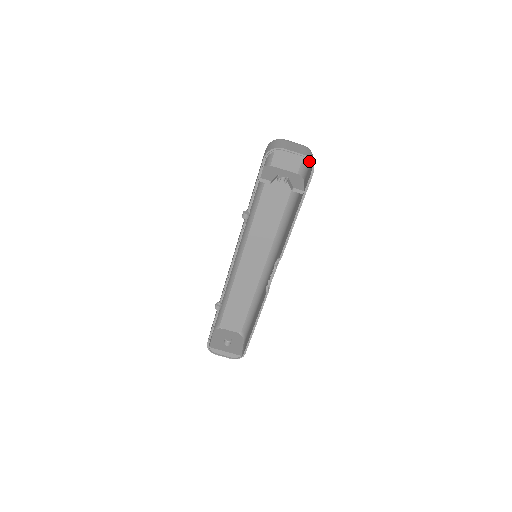
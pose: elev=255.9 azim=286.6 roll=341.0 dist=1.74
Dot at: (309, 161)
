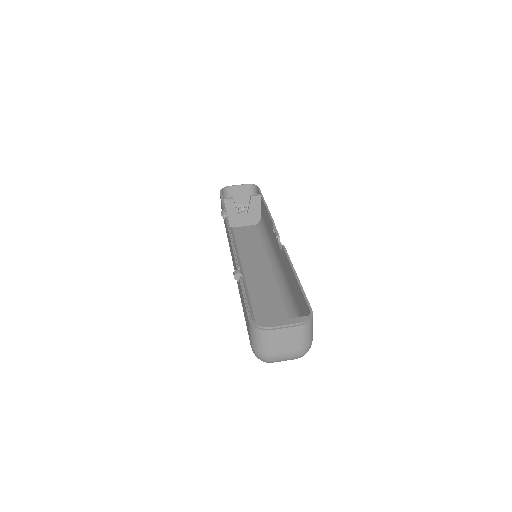
Dot at: (251, 184)
